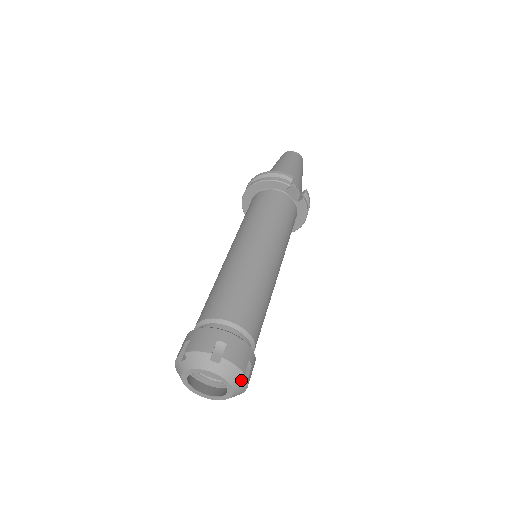
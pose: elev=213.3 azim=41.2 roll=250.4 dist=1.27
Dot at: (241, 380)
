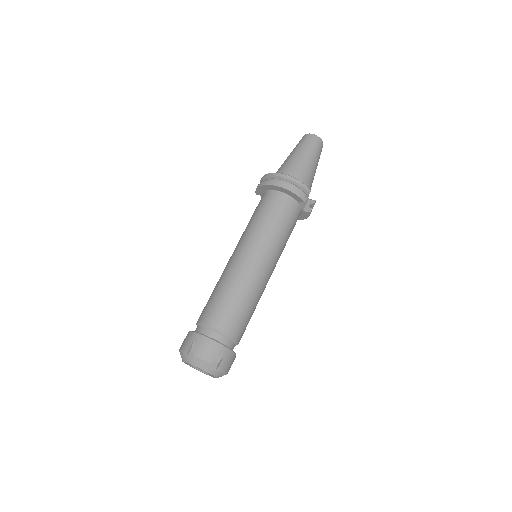
Dot at: occluded
